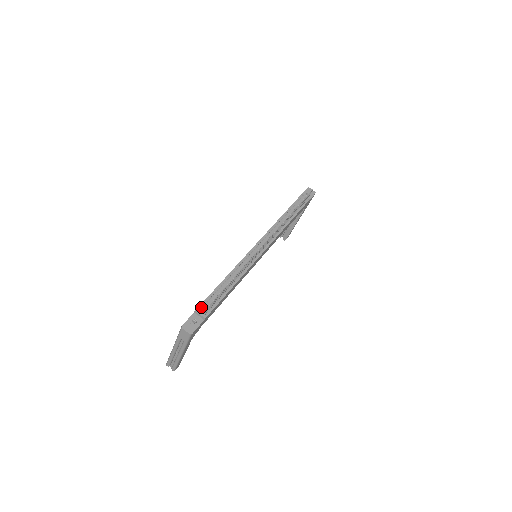
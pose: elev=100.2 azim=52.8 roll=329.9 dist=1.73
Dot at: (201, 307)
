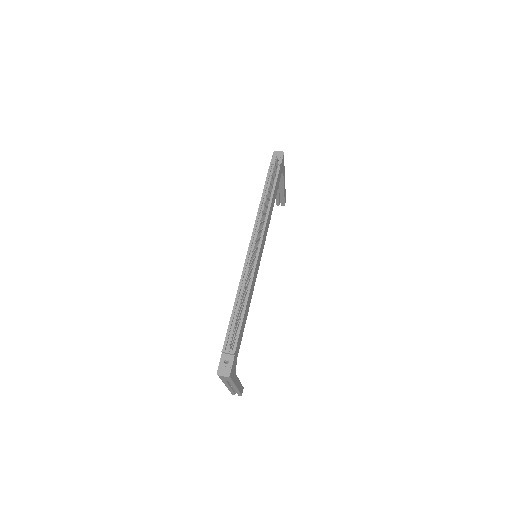
Dot at: (226, 344)
